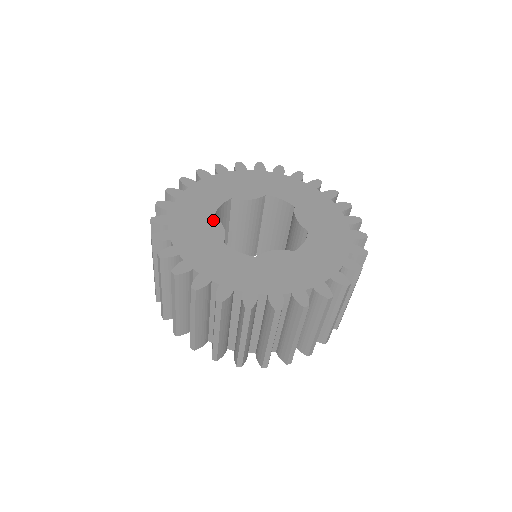
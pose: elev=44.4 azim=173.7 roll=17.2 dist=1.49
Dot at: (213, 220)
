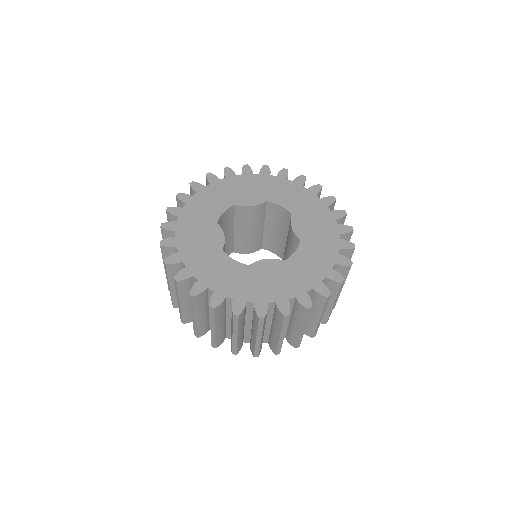
Dot at: (215, 227)
